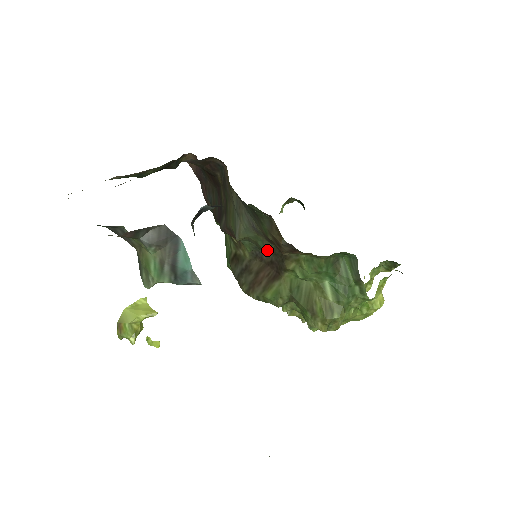
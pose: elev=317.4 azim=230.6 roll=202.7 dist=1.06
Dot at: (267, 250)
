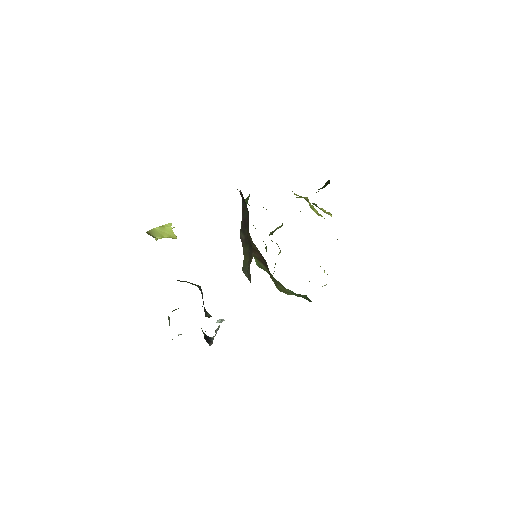
Dot at: occluded
